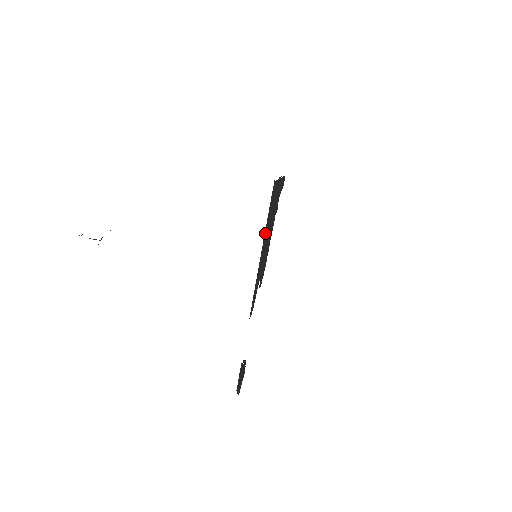
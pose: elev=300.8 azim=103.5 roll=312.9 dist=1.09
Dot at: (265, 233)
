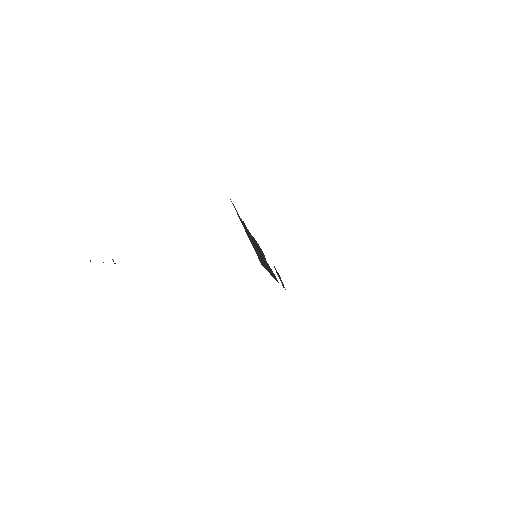
Dot at: (267, 269)
